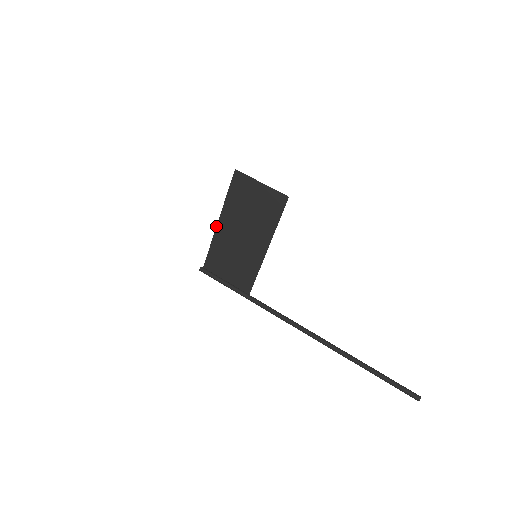
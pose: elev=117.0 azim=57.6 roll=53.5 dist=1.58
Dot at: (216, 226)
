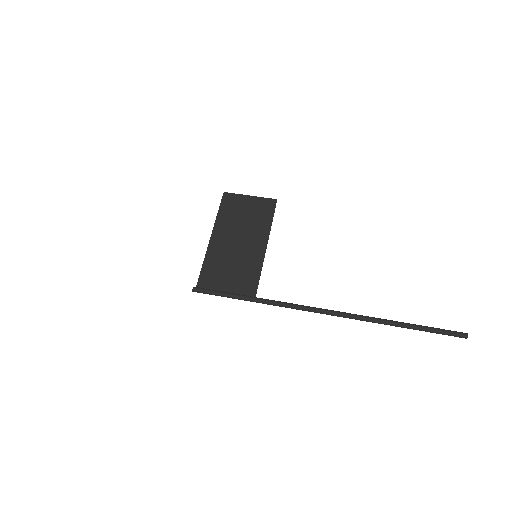
Dot at: occluded
